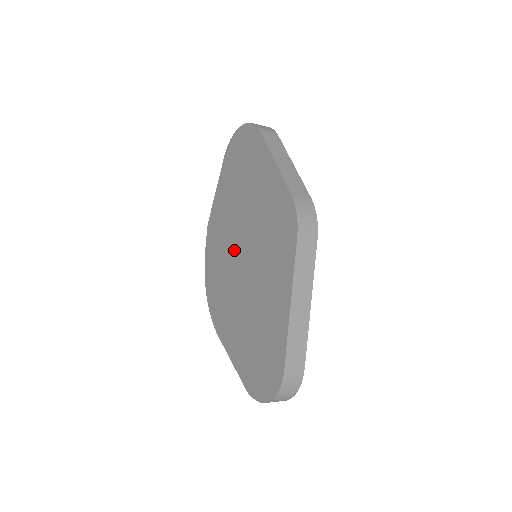
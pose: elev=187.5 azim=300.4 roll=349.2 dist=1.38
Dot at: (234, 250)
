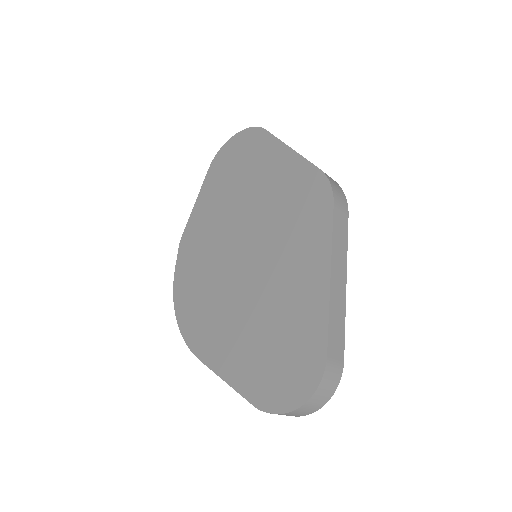
Dot at: (227, 251)
